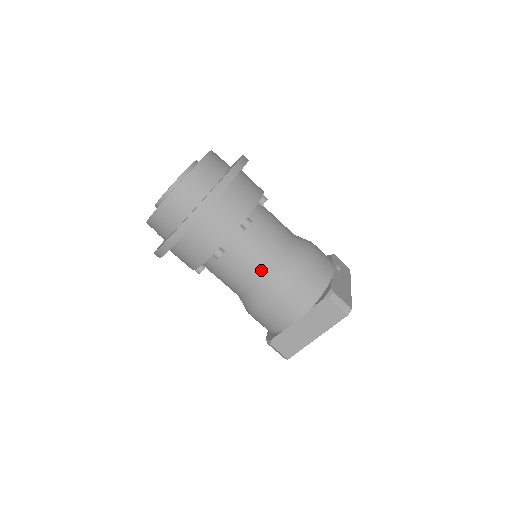
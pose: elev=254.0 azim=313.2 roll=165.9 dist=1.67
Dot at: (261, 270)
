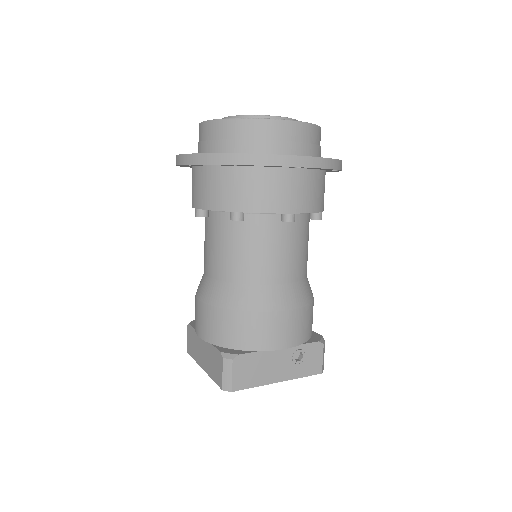
Dot at: (216, 267)
